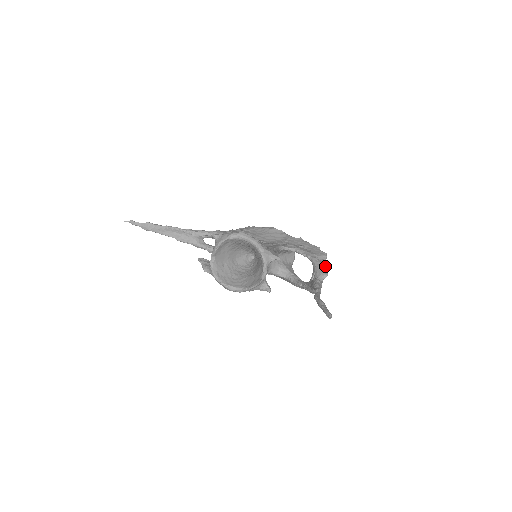
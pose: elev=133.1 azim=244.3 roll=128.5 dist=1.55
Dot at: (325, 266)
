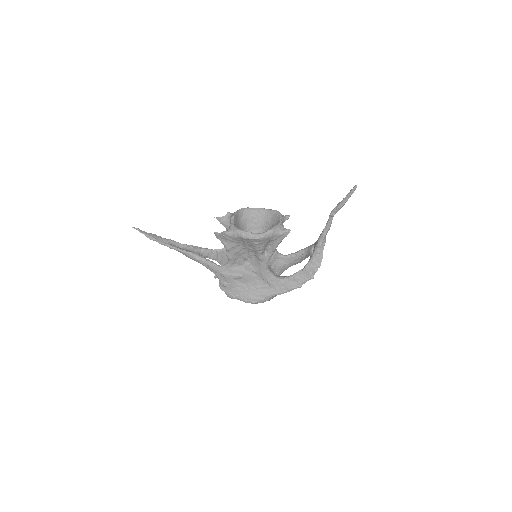
Dot at: occluded
